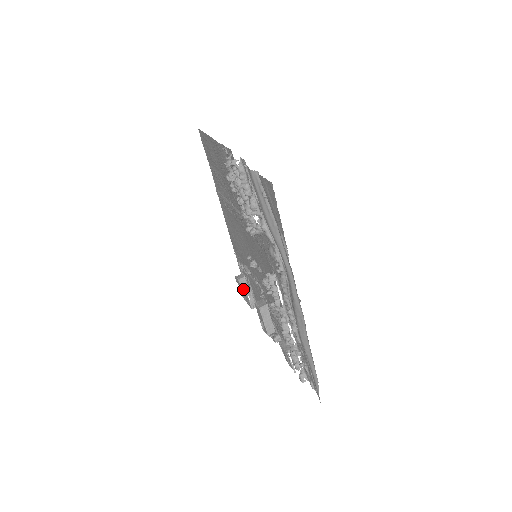
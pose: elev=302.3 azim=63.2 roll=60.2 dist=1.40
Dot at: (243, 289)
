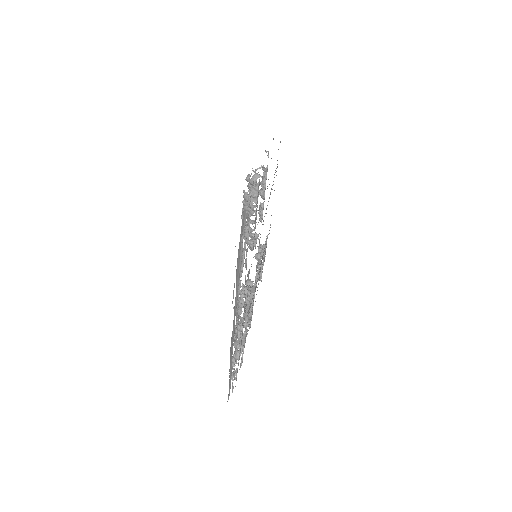
Dot at: occluded
